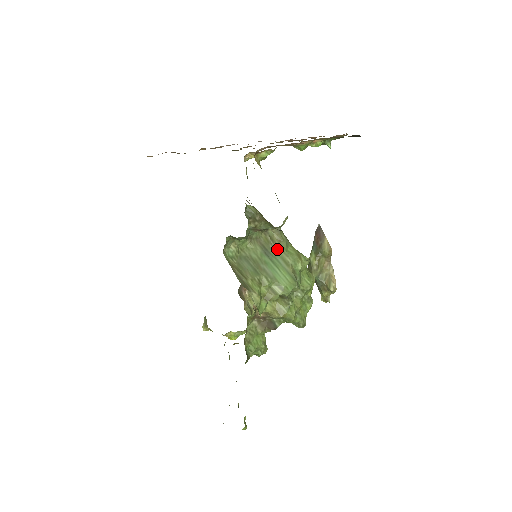
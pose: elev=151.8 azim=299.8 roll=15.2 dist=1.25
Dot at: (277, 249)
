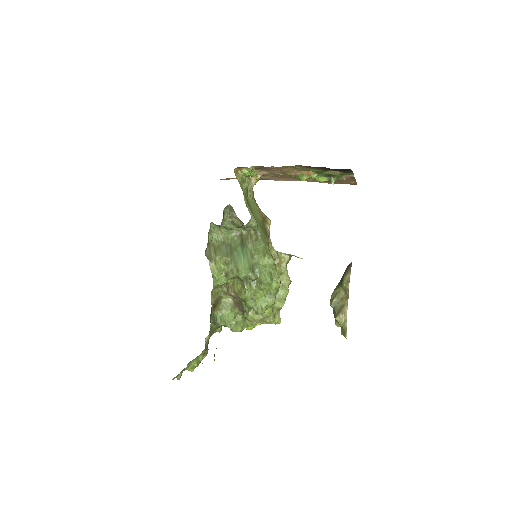
Dot at: (250, 244)
